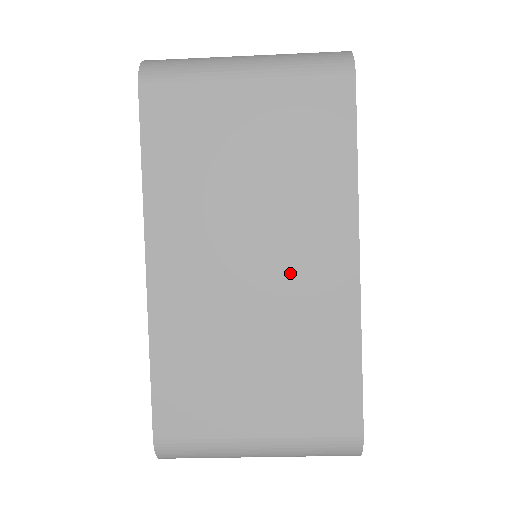
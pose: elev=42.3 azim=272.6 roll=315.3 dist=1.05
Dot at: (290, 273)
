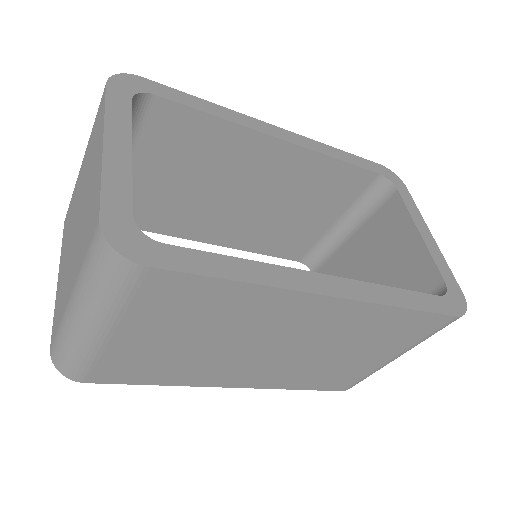
Dot at: (304, 333)
